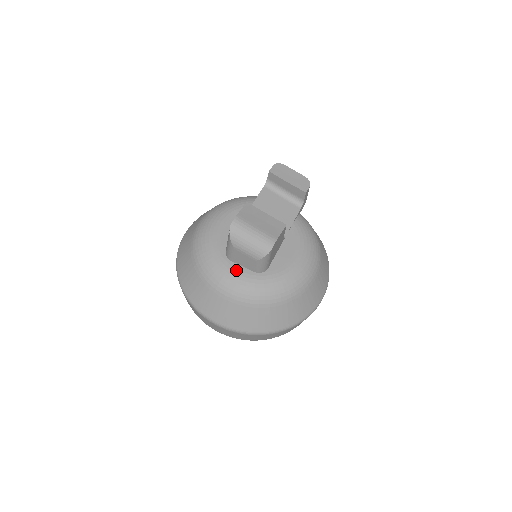
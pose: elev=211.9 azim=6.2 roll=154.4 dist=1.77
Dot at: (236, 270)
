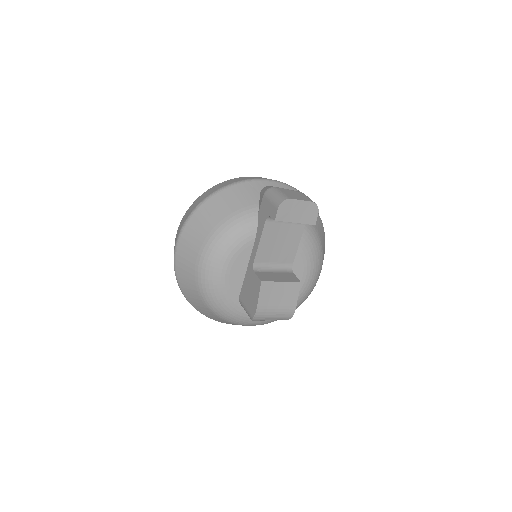
Dot at: occluded
